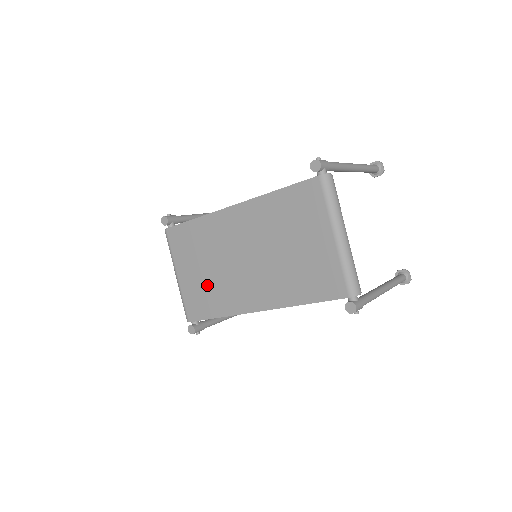
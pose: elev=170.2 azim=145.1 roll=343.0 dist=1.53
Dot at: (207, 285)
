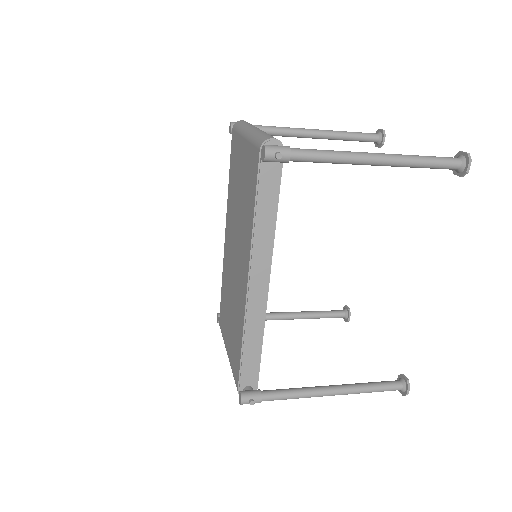
Dot at: (233, 326)
